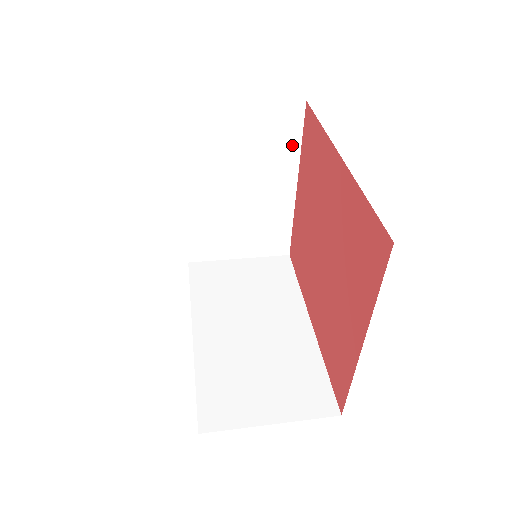
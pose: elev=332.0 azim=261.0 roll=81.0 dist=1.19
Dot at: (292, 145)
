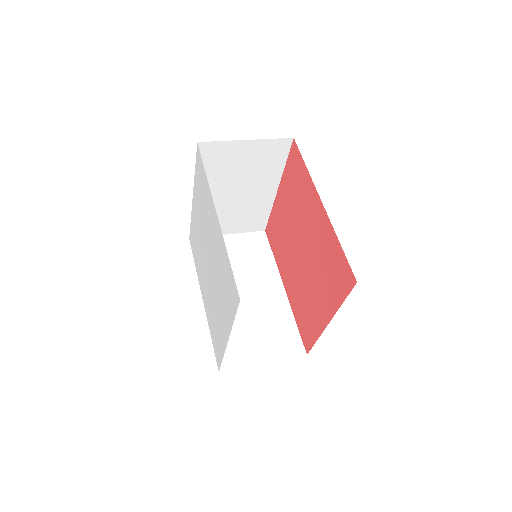
Dot at: (279, 164)
